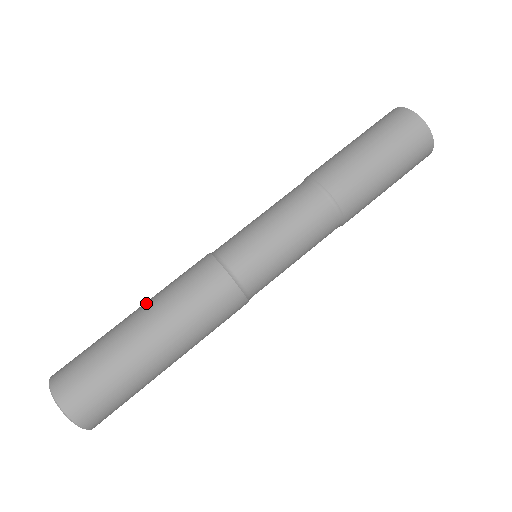
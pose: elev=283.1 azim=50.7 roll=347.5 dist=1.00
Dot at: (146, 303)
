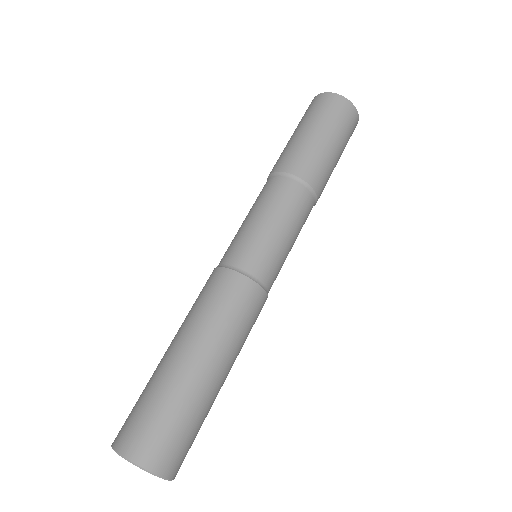
Dot at: (179, 335)
